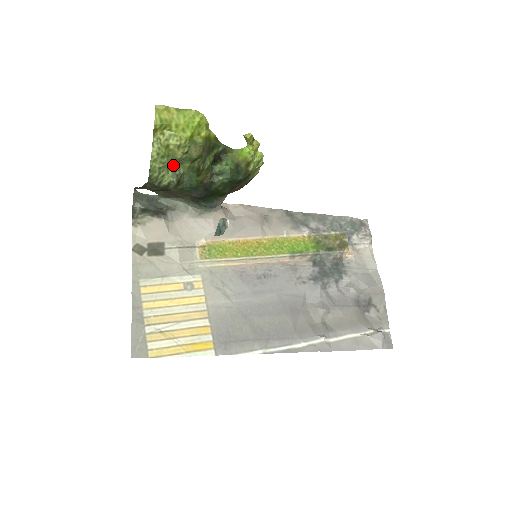
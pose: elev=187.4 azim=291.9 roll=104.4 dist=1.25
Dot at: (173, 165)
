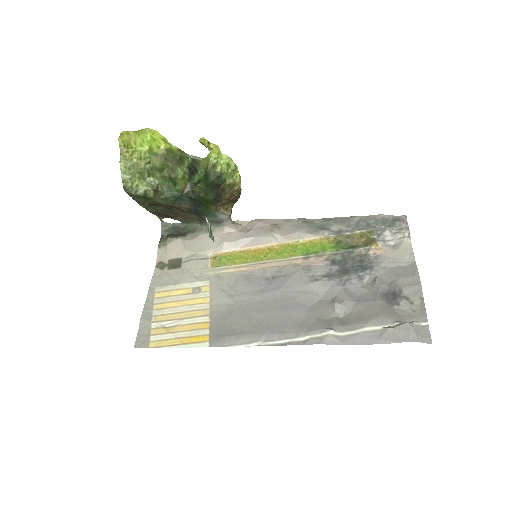
Dot at: (147, 177)
